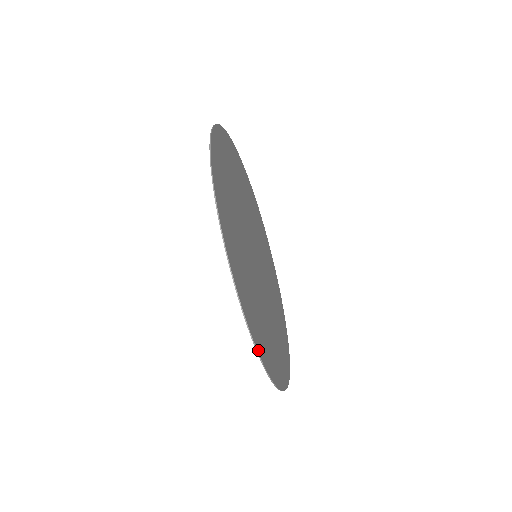
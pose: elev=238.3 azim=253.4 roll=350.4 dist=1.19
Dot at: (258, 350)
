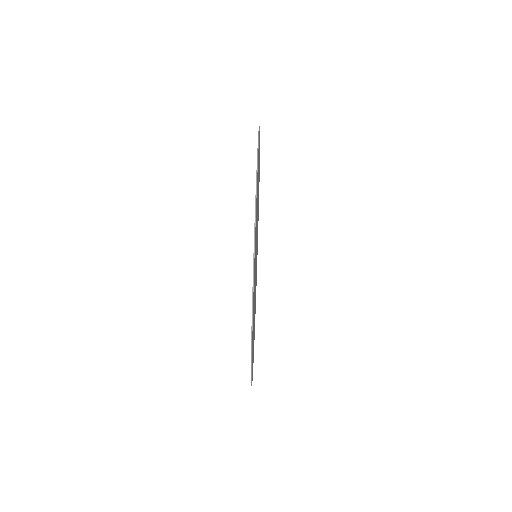
Dot at: occluded
